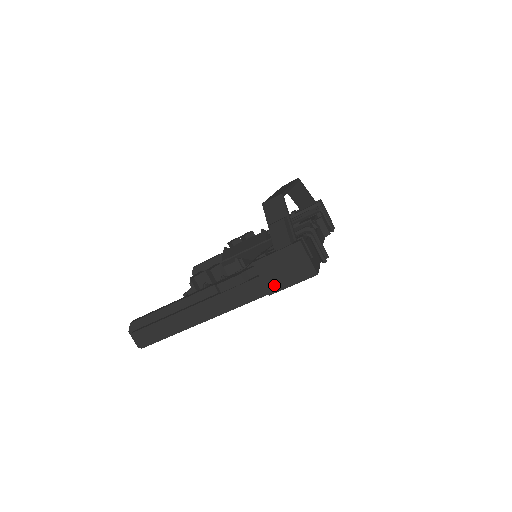
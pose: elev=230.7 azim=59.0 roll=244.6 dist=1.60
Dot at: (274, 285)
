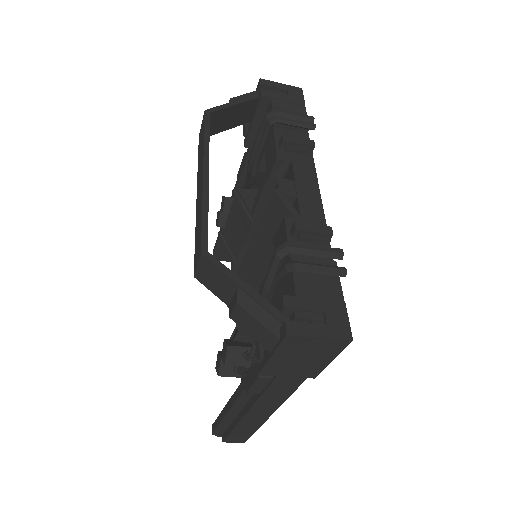
Dot at: (309, 372)
